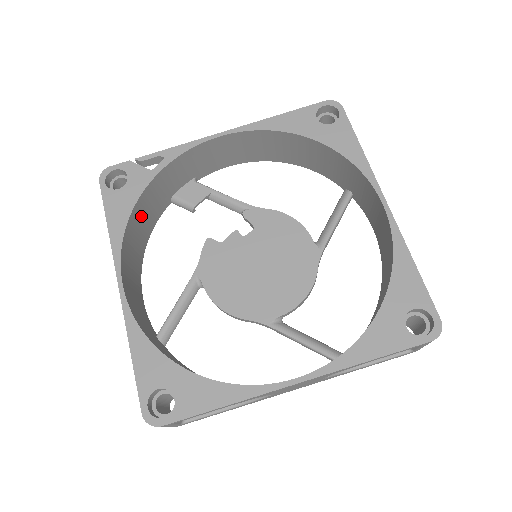
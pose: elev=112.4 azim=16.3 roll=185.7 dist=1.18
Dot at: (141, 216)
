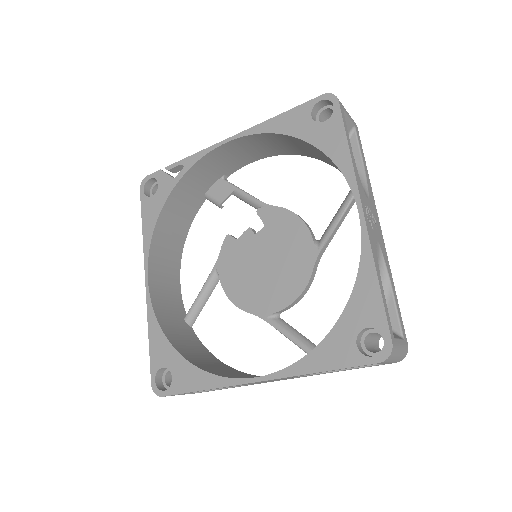
Dot at: (172, 217)
